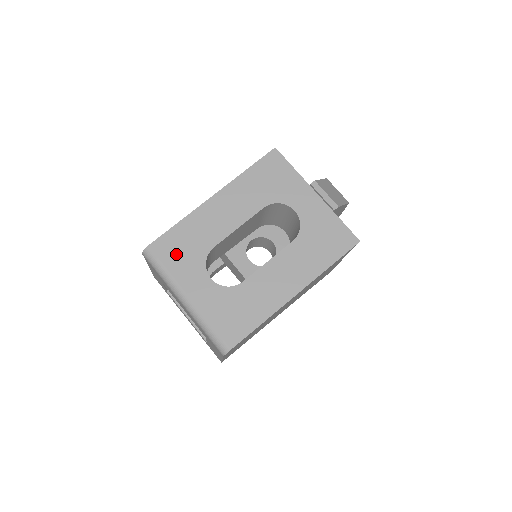
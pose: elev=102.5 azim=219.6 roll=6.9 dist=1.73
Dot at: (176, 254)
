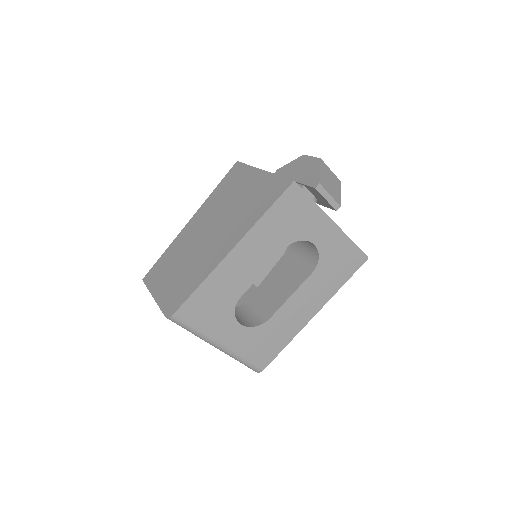
Dot at: (204, 314)
